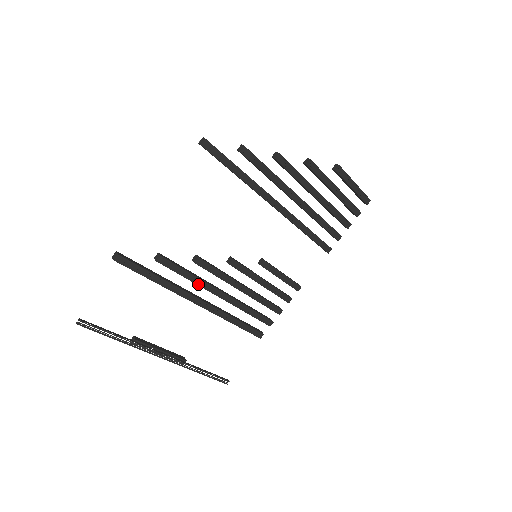
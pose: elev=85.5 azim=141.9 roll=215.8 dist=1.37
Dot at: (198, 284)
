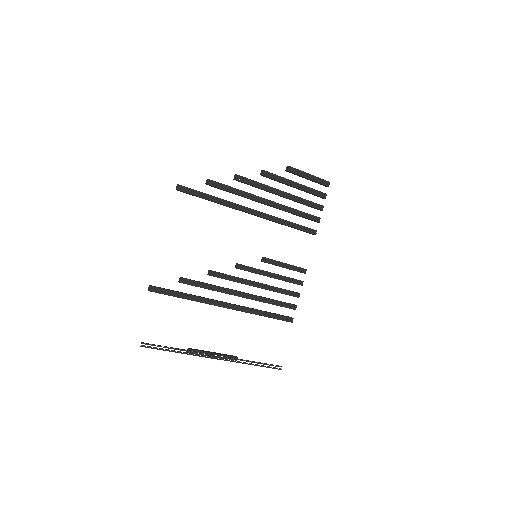
Dot at: (219, 291)
